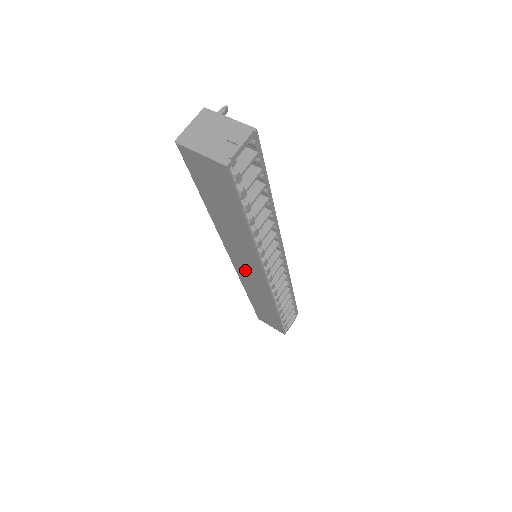
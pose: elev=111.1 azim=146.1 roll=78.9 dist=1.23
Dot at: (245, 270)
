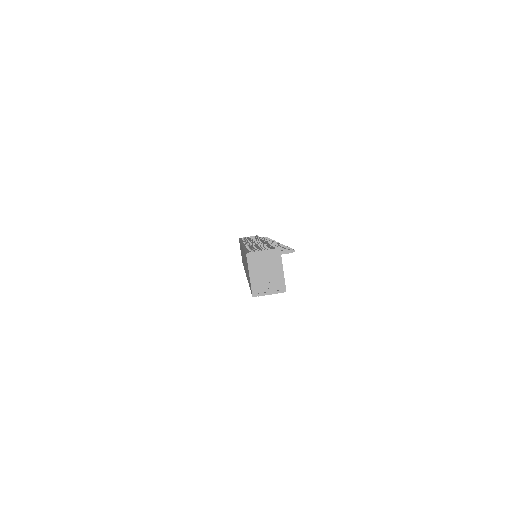
Dot at: occluded
